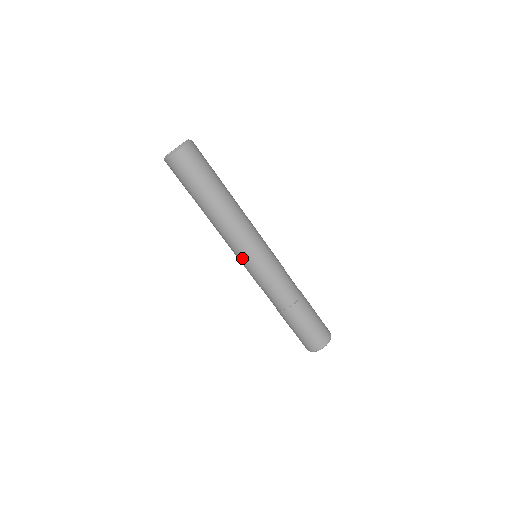
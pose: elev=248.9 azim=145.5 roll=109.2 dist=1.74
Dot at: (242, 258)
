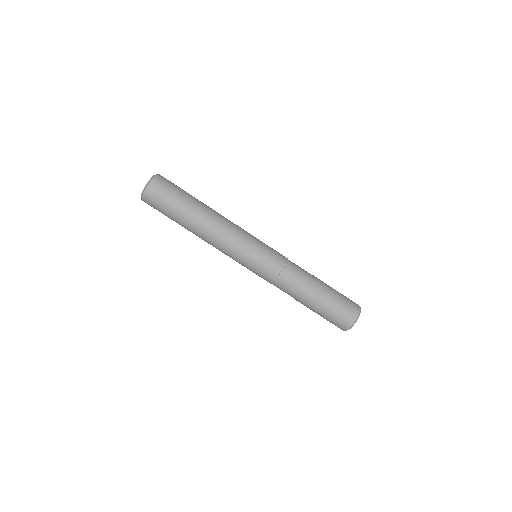
Dot at: occluded
